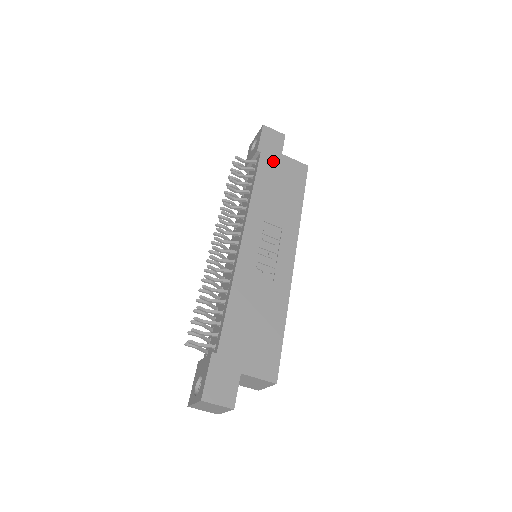
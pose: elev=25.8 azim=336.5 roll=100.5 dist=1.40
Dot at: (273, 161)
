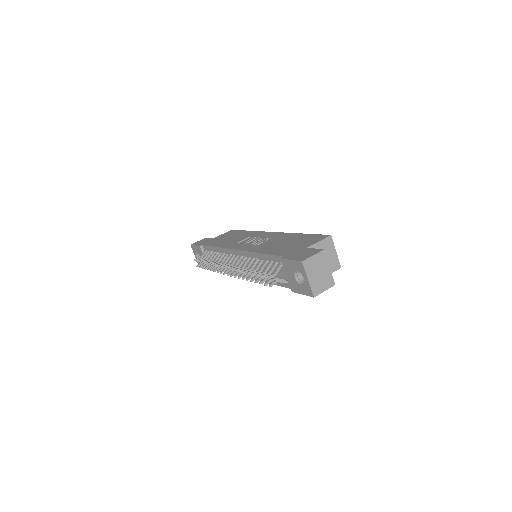
Dot at: (212, 241)
